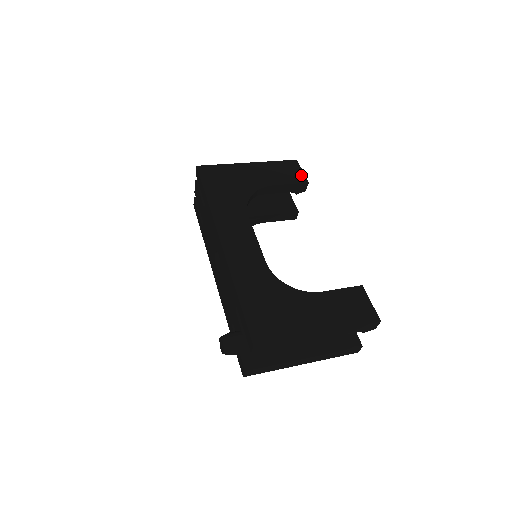
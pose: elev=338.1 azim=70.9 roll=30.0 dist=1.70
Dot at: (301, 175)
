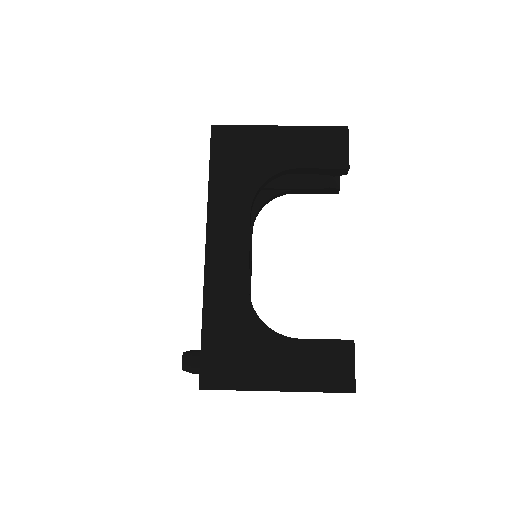
Dot at: (344, 155)
